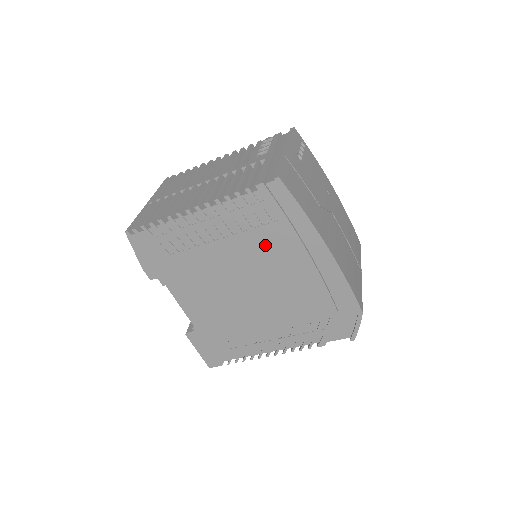
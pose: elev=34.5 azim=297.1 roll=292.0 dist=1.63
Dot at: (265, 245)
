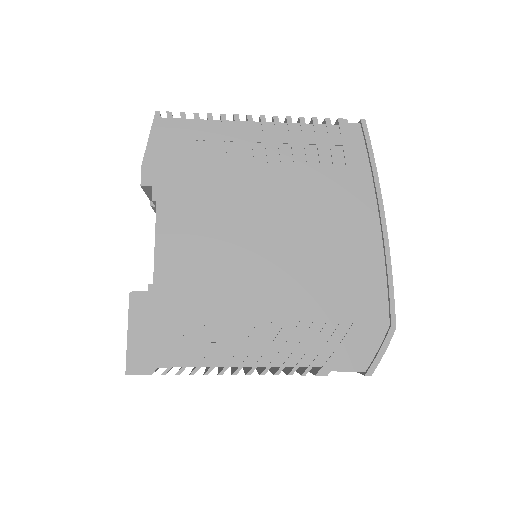
Dot at: (316, 190)
